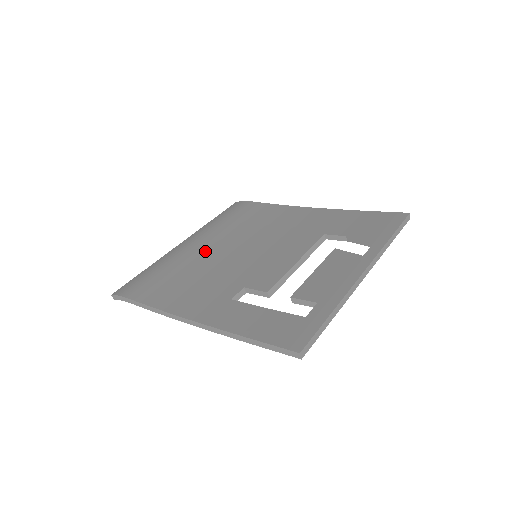
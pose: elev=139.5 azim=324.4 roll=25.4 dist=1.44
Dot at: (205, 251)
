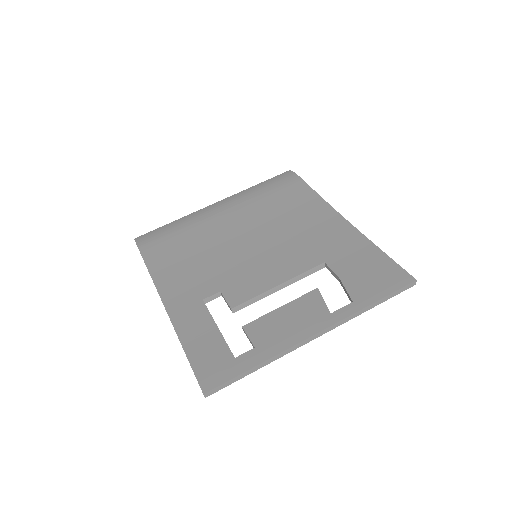
Dot at: (223, 227)
